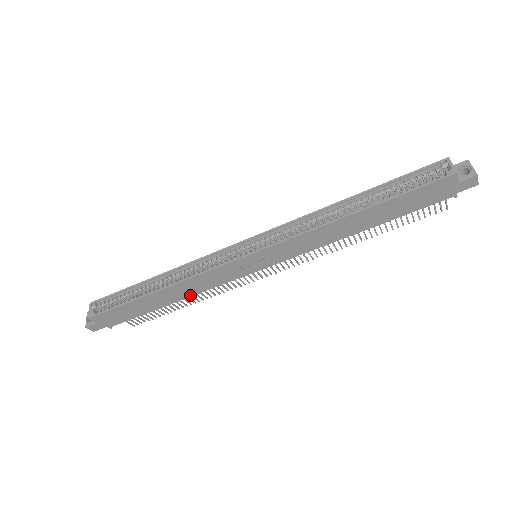
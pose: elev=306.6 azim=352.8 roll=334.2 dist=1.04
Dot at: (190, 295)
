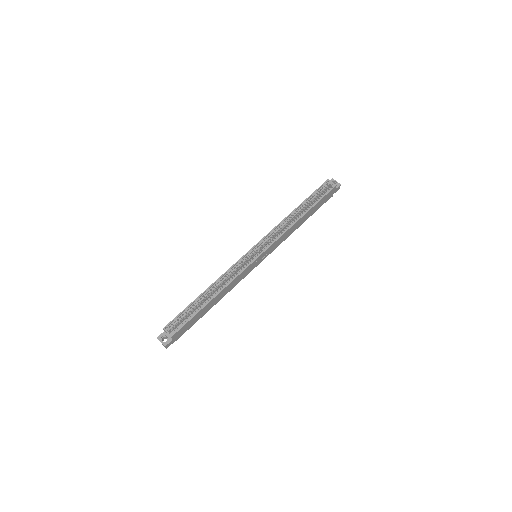
Dot at: occluded
